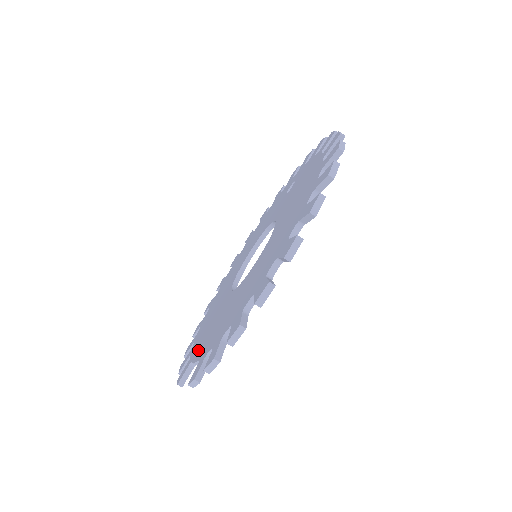
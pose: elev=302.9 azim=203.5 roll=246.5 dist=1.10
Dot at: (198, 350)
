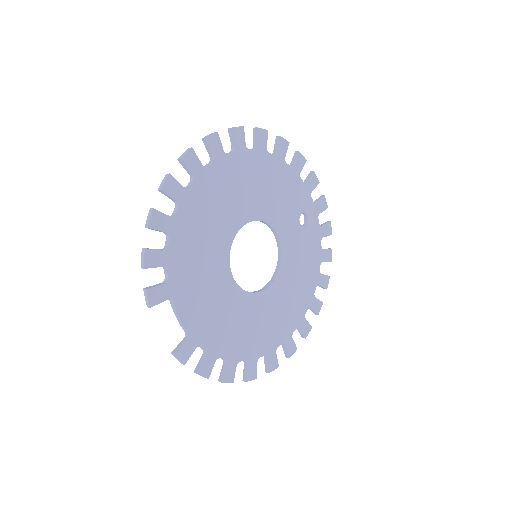
Dot at: (191, 321)
